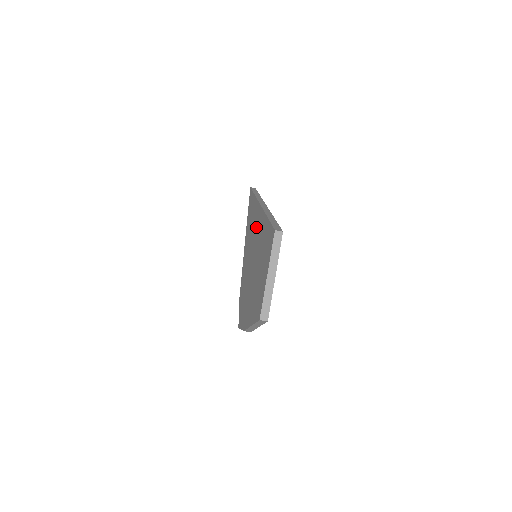
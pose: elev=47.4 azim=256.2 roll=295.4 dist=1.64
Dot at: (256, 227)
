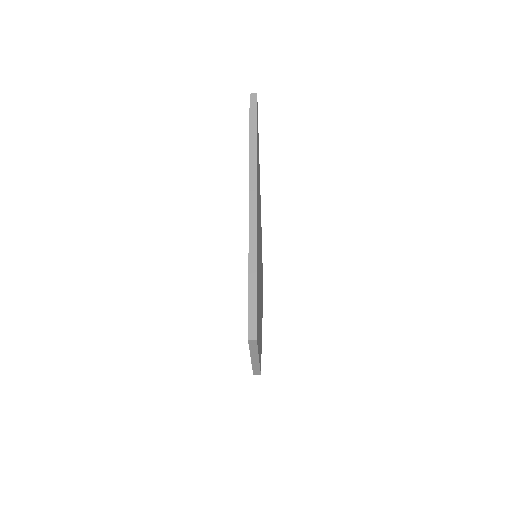
Dot at: occluded
